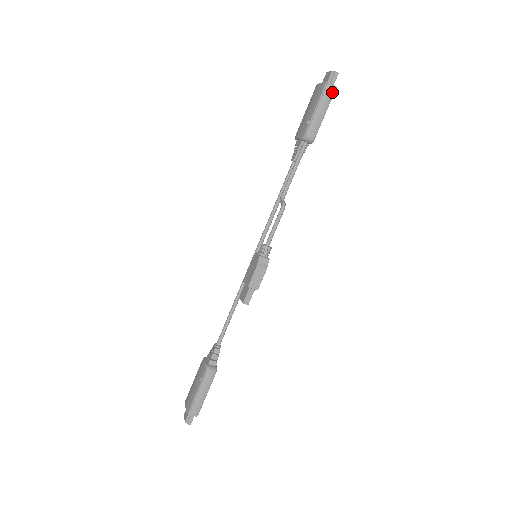
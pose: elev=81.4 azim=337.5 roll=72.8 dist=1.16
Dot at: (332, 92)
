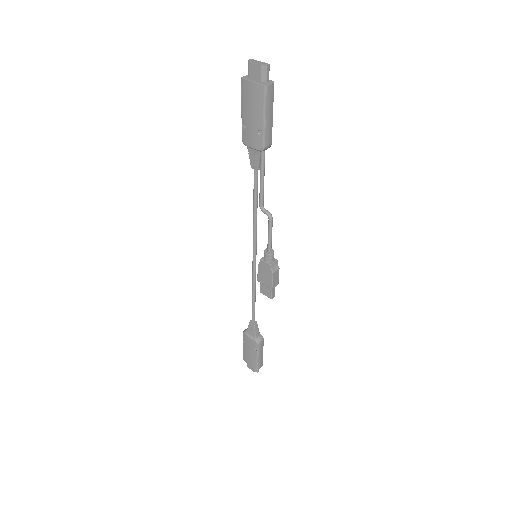
Dot at: (272, 91)
